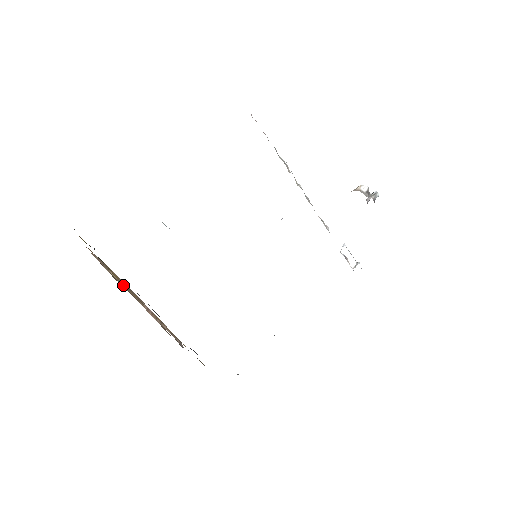
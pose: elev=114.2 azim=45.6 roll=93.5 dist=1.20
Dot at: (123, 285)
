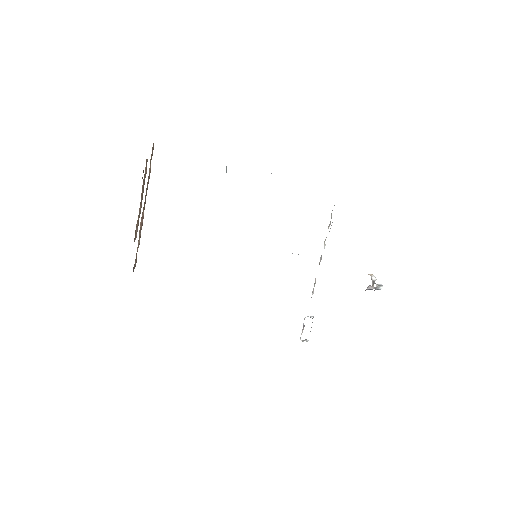
Dot at: (148, 183)
